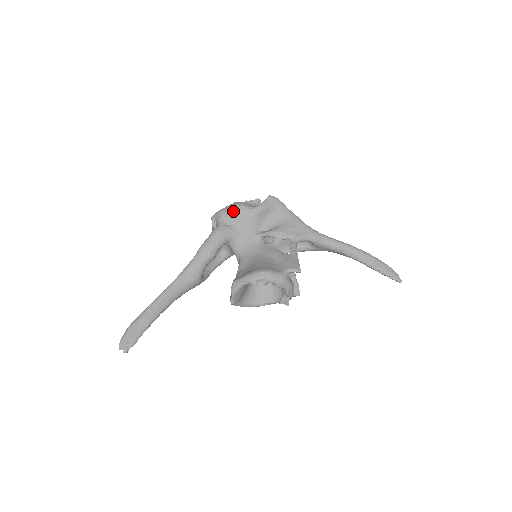
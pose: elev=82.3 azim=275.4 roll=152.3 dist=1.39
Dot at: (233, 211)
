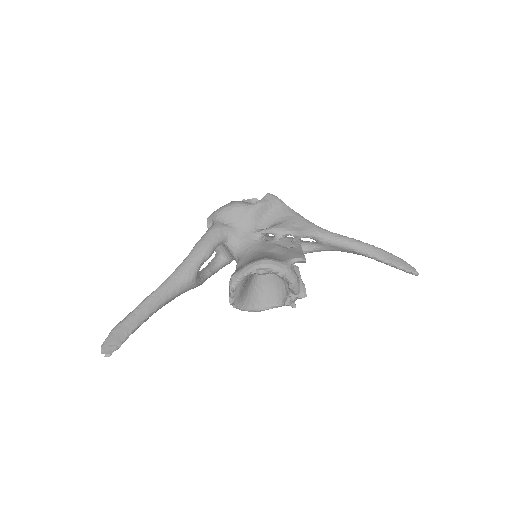
Dot at: (229, 209)
